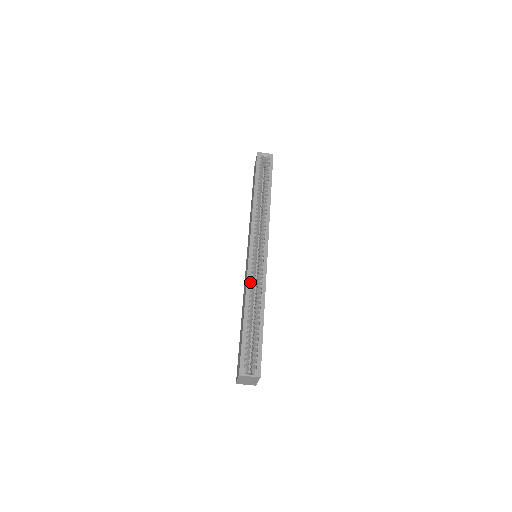
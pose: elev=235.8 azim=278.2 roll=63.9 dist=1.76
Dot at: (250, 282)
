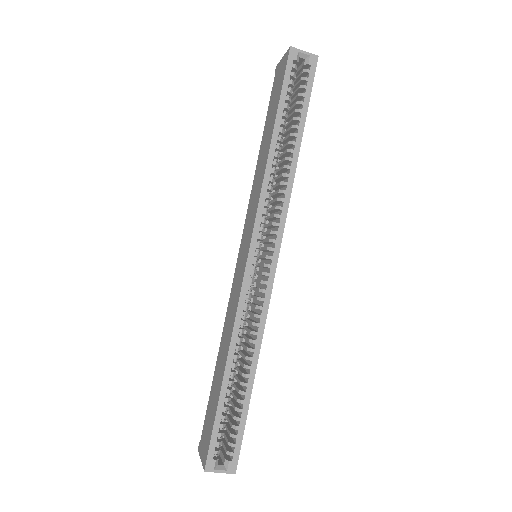
Dot at: (241, 314)
